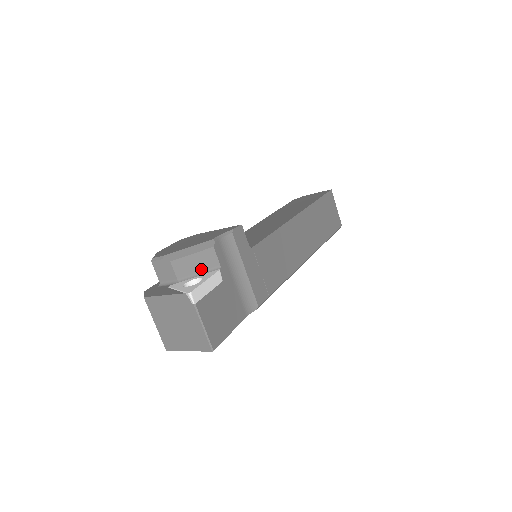
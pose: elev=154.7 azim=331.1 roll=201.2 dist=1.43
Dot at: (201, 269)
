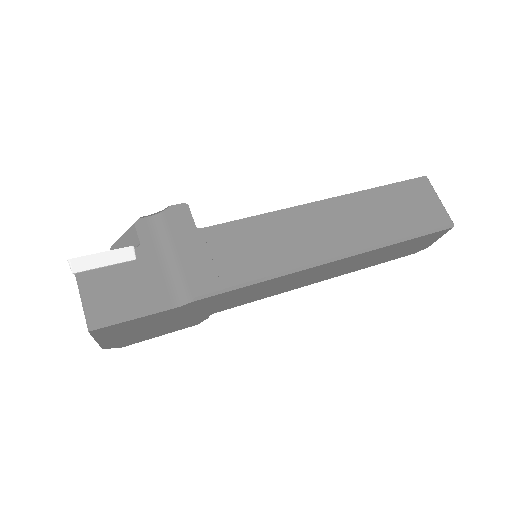
Dot at: occluded
